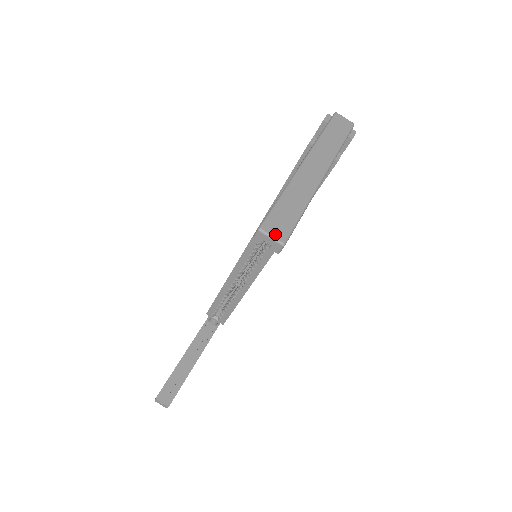
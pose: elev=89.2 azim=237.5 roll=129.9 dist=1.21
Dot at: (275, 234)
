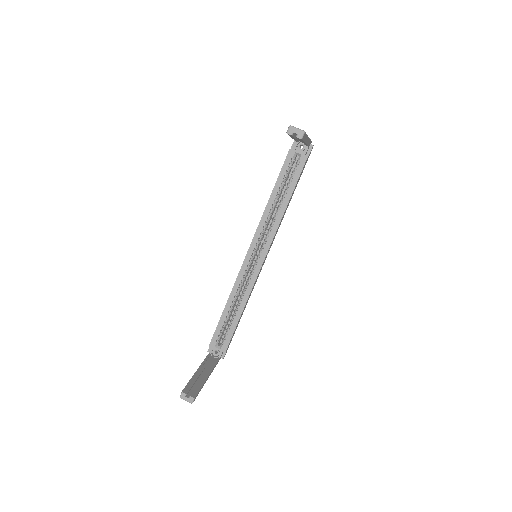
Dot at: (298, 128)
